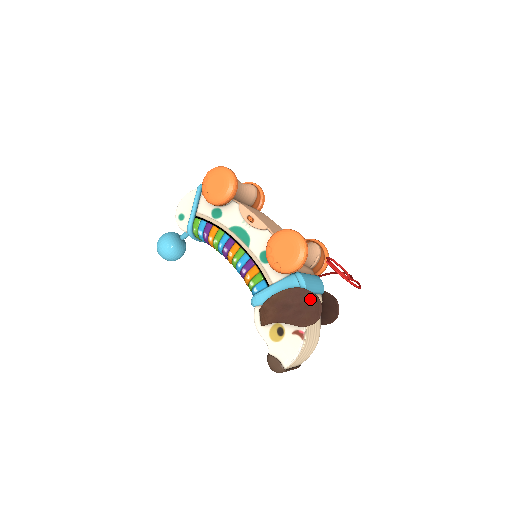
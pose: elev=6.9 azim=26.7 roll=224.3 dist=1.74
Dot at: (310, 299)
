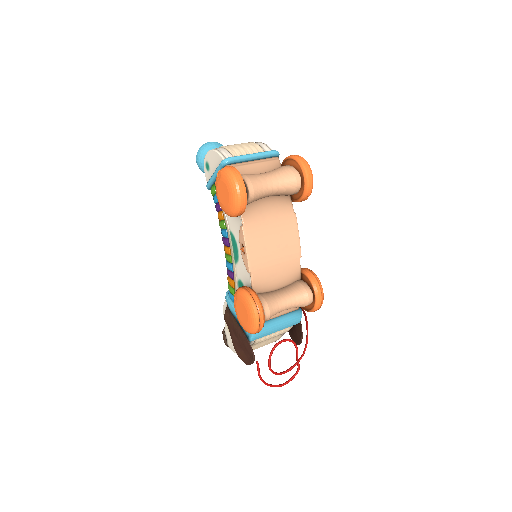
Dot at: (249, 351)
